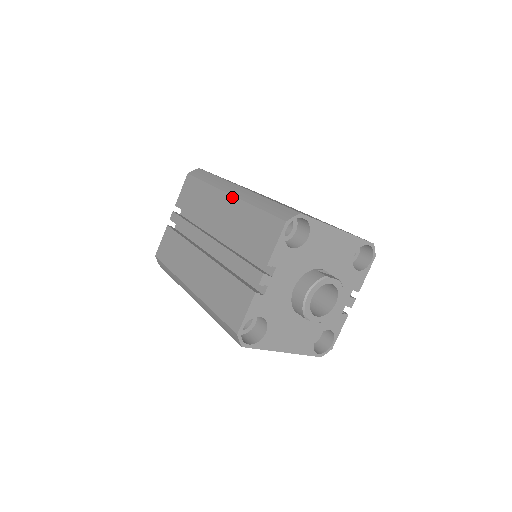
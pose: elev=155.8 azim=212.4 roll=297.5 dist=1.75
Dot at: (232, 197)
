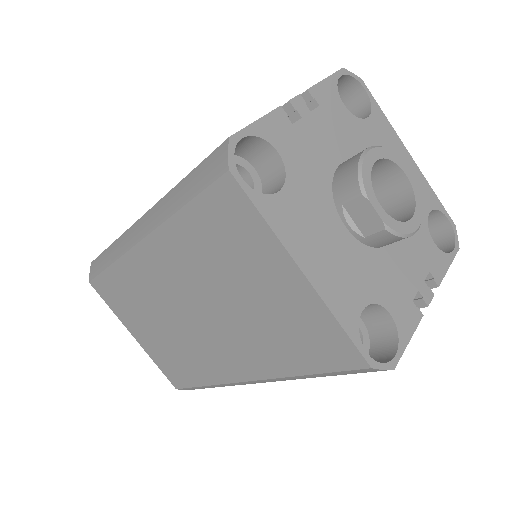
Dot at: occluded
